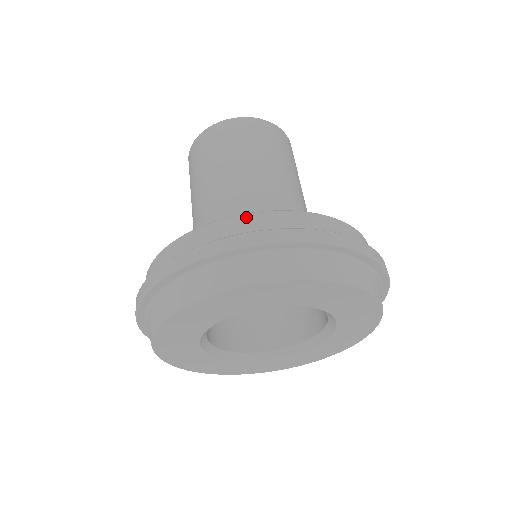
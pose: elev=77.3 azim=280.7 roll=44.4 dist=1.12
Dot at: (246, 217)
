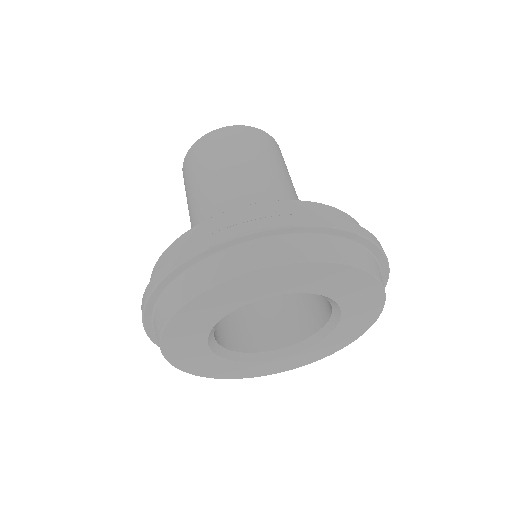
Dot at: (220, 217)
